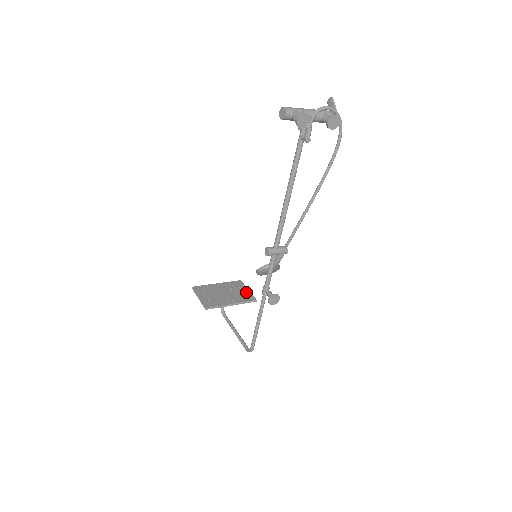
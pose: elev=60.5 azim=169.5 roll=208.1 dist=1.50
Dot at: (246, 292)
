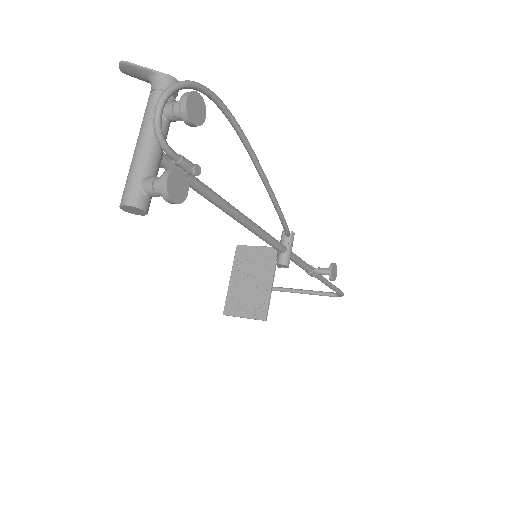
Dot at: (260, 252)
